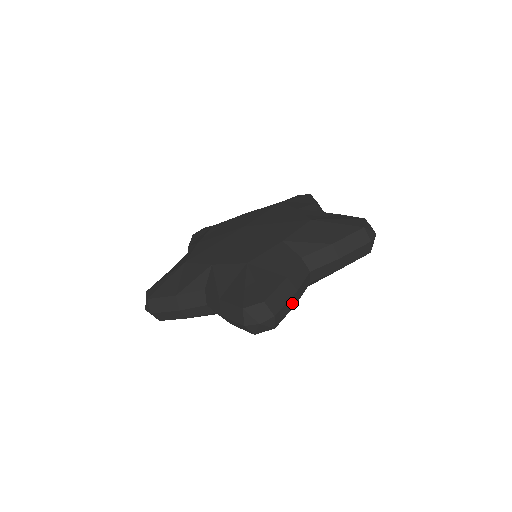
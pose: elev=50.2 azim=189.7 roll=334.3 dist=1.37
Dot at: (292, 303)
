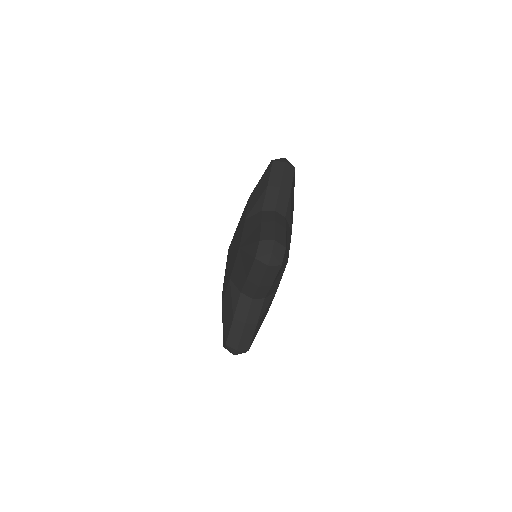
Dot at: (281, 230)
